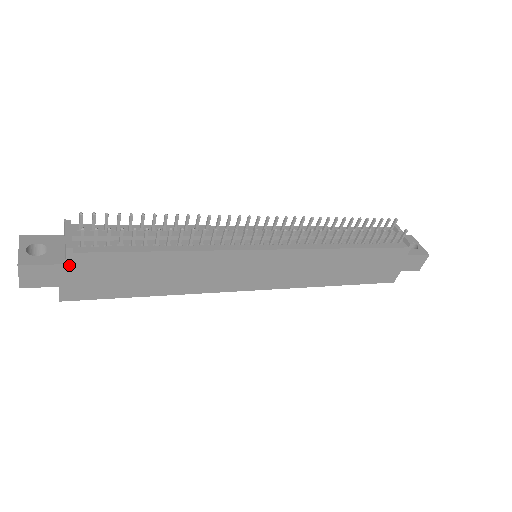
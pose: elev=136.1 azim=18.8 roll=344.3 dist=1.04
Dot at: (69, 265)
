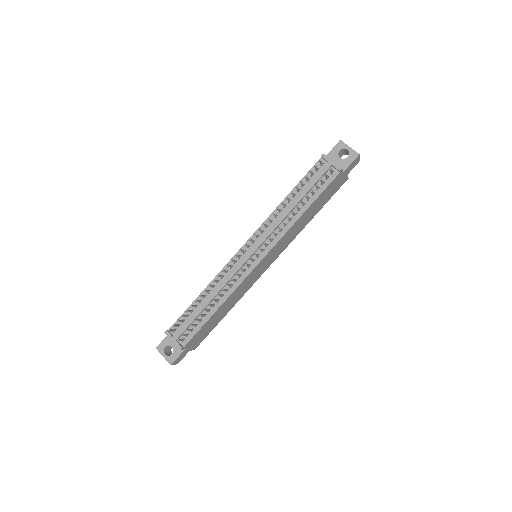
Dot at: (186, 348)
